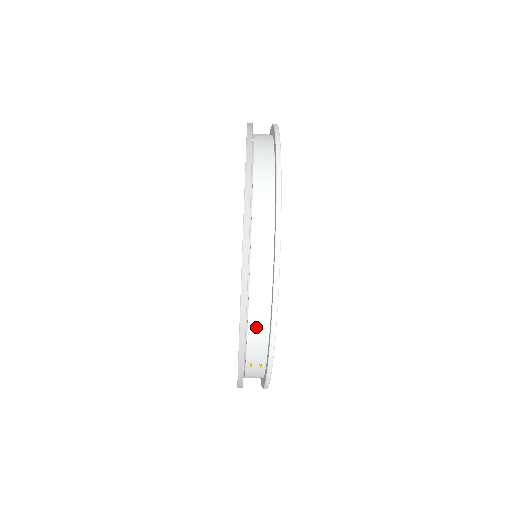
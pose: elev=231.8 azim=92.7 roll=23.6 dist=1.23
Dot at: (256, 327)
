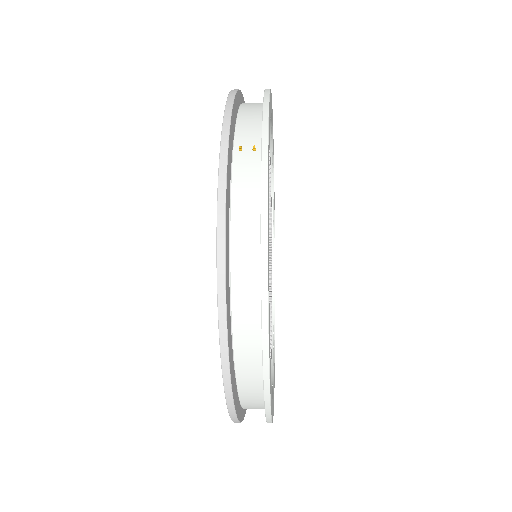
Dot at: occluded
